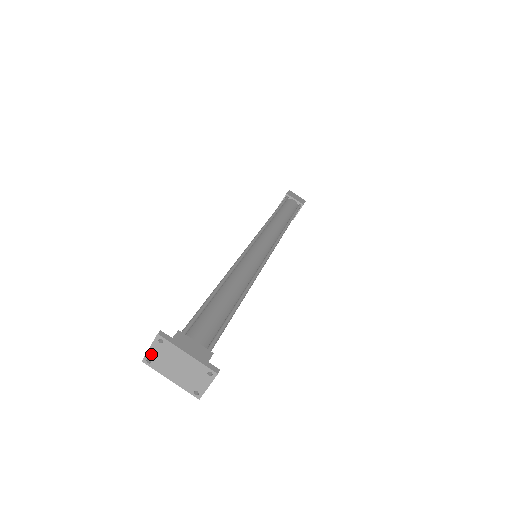
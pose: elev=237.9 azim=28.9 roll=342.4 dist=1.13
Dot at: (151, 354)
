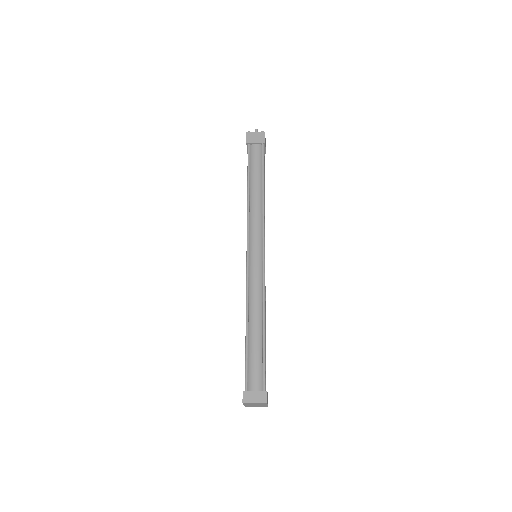
Dot at: (251, 403)
